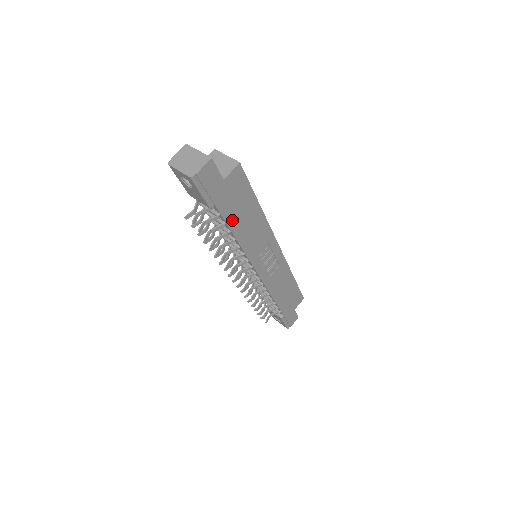
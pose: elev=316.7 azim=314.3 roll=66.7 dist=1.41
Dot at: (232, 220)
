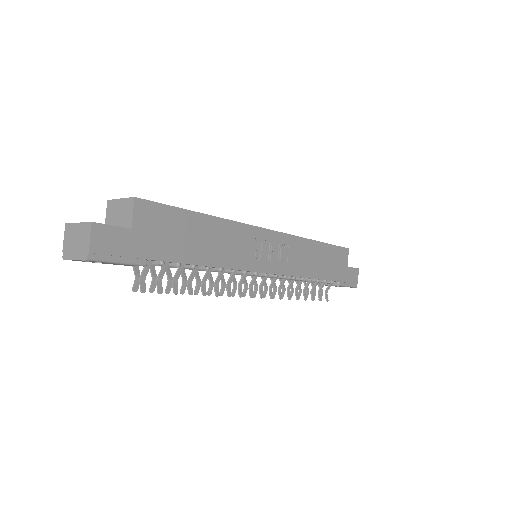
Dot at: (184, 255)
